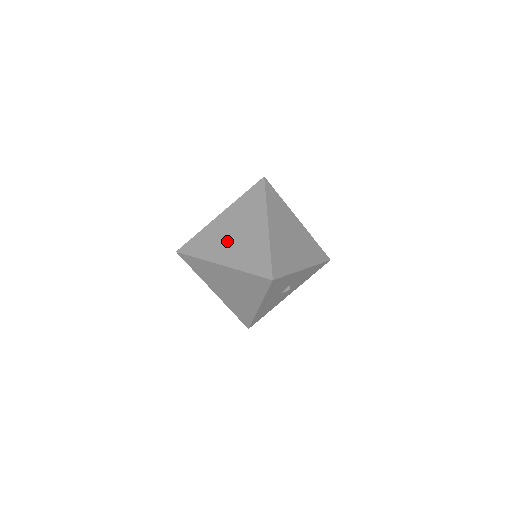
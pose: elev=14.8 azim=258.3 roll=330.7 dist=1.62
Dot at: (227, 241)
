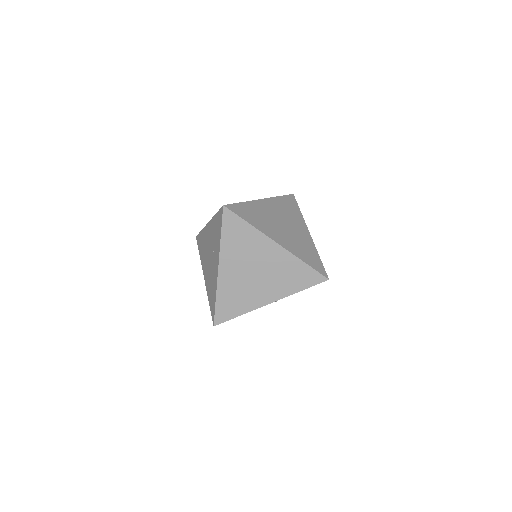
Dot at: (207, 258)
